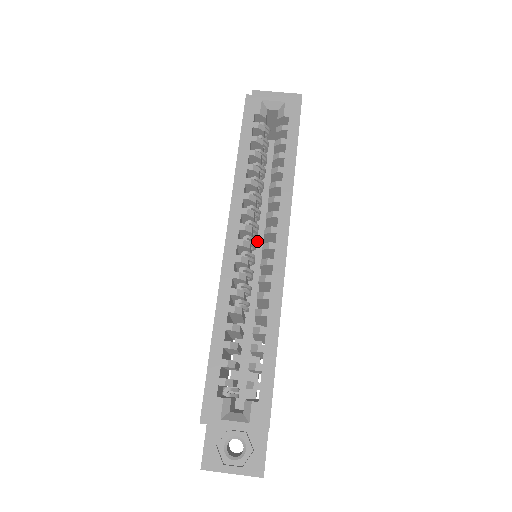
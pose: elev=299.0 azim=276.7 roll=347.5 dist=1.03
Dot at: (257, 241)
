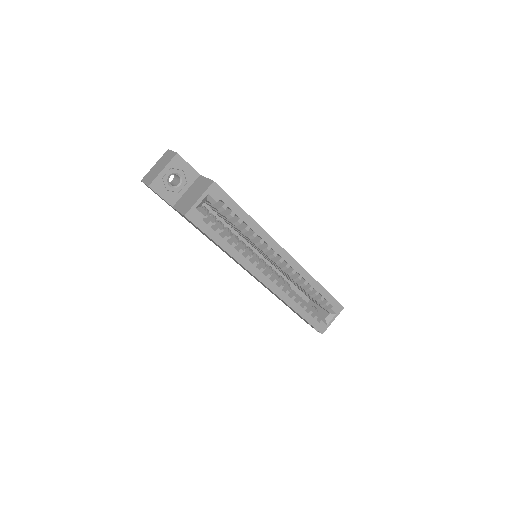
Dot at: occluded
